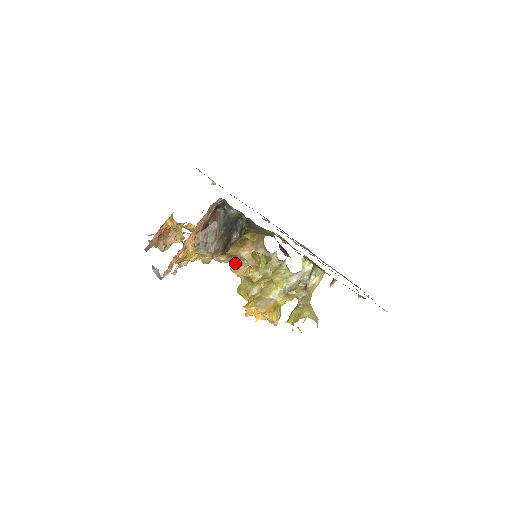
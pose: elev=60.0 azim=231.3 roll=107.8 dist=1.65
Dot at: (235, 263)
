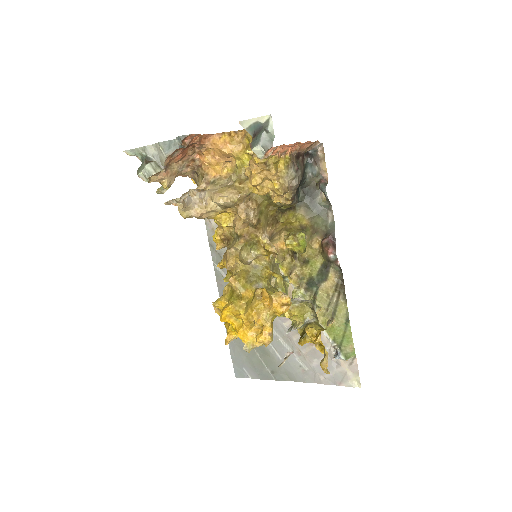
Dot at: (241, 245)
